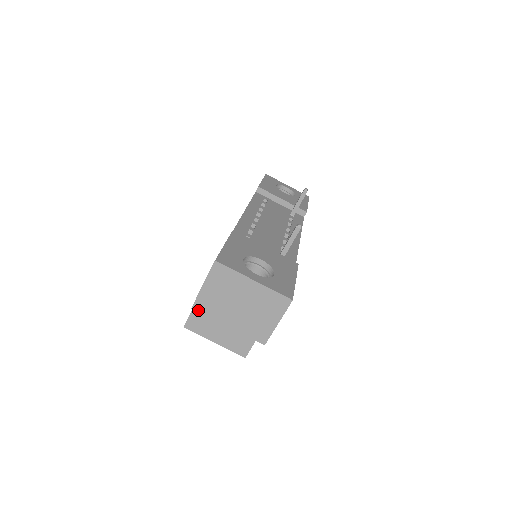
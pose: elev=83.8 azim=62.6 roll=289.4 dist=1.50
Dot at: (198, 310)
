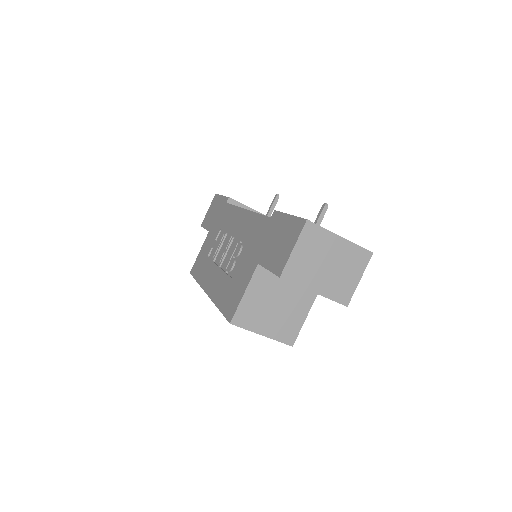
Dot at: (286, 278)
